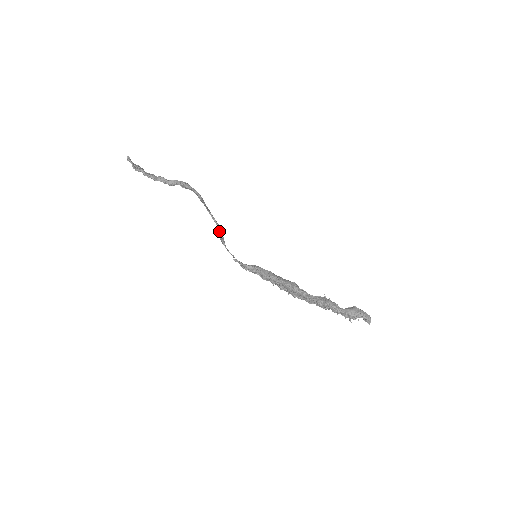
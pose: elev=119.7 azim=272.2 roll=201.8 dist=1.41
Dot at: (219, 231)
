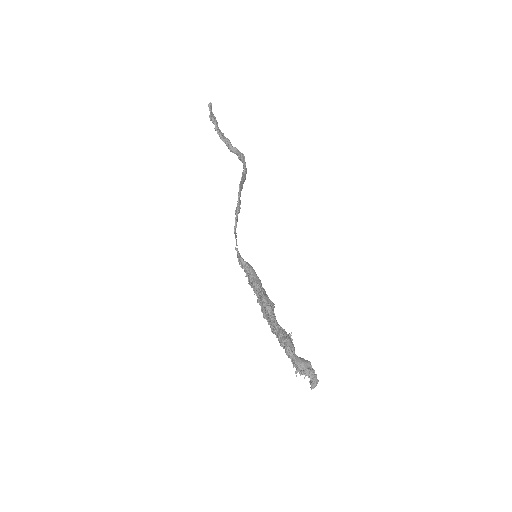
Dot at: (236, 209)
